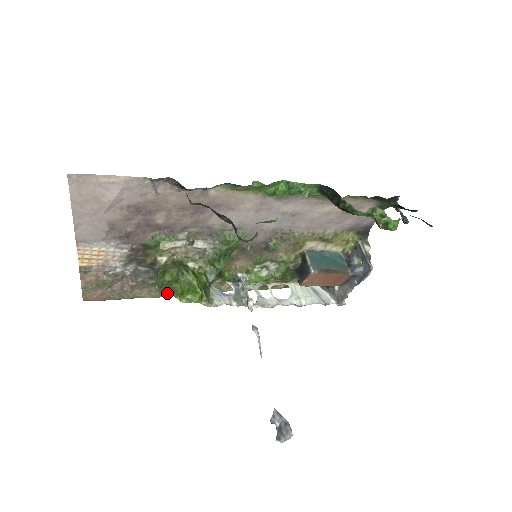
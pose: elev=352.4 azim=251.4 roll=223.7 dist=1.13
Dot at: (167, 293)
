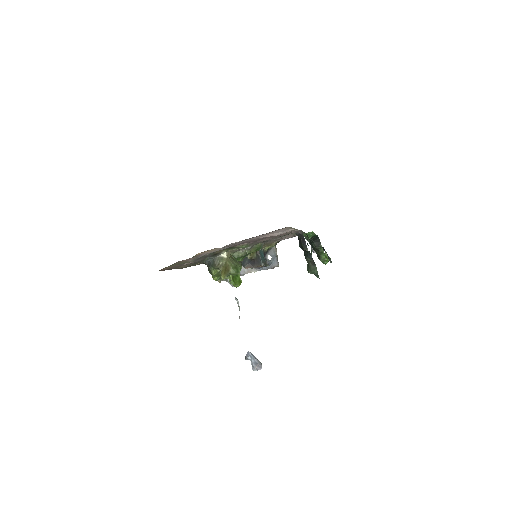
Dot at: (214, 275)
